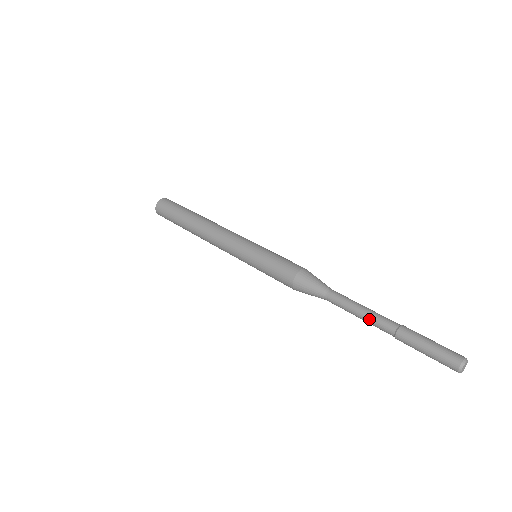
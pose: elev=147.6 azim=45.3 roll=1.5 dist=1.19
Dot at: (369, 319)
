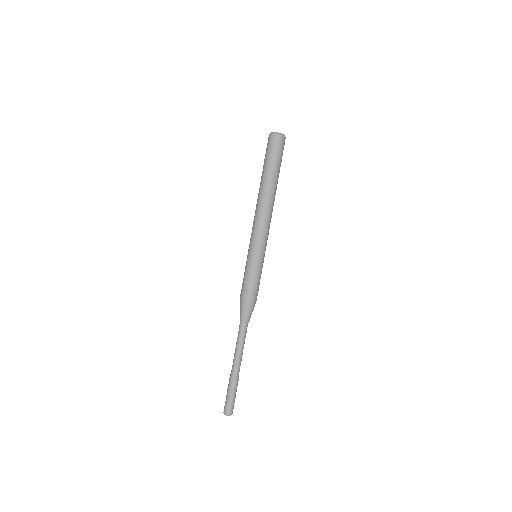
Dot at: (234, 356)
